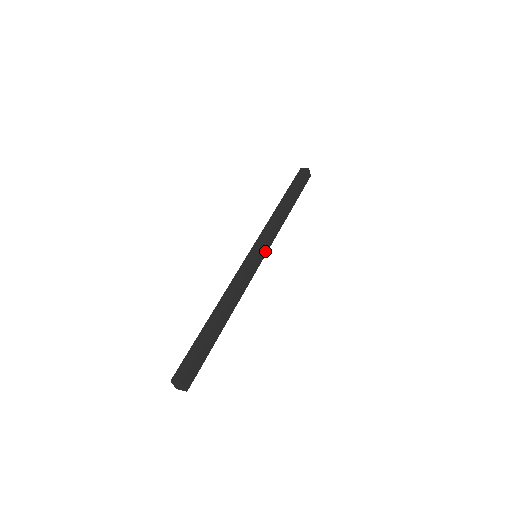
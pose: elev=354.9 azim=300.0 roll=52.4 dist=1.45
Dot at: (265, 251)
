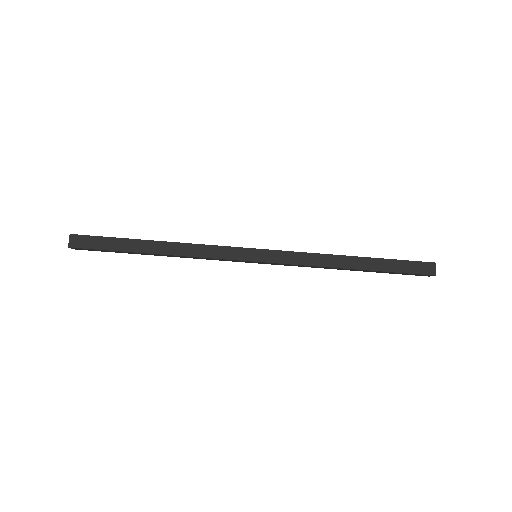
Dot at: (268, 259)
